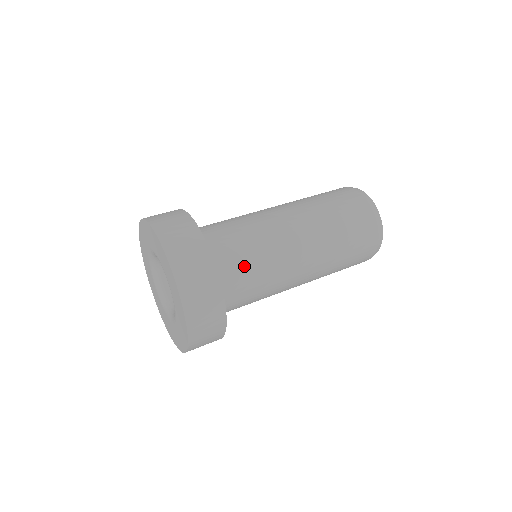
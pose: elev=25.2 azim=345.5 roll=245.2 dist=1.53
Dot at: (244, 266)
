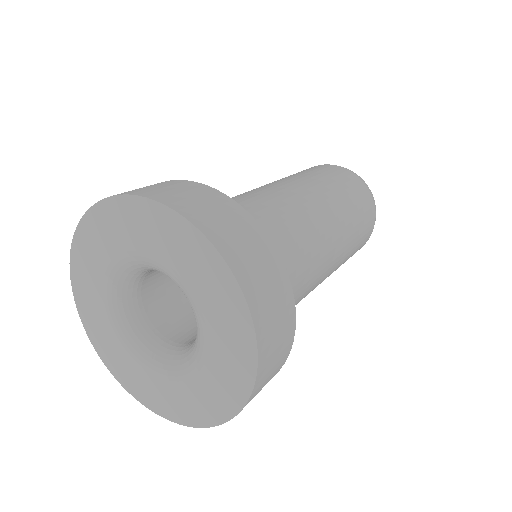
Dot at: occluded
